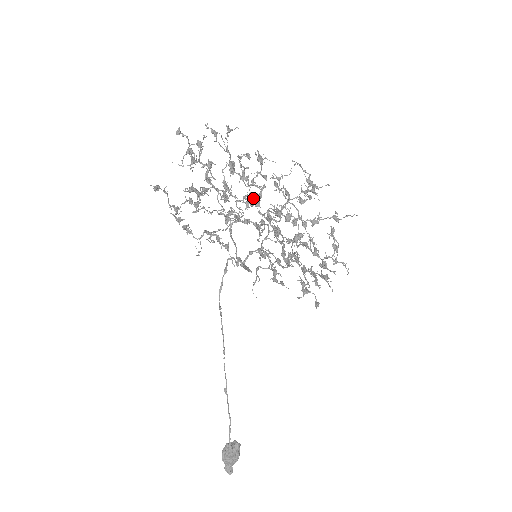
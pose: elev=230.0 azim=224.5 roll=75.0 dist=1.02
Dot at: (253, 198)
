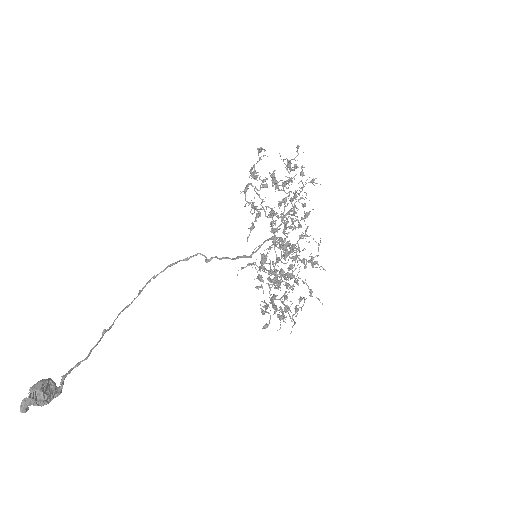
Dot at: occluded
